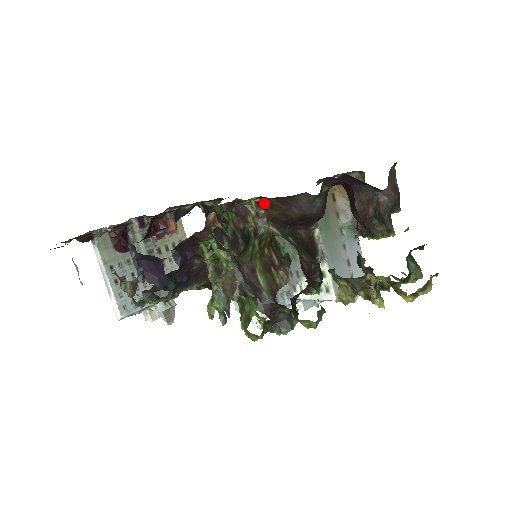
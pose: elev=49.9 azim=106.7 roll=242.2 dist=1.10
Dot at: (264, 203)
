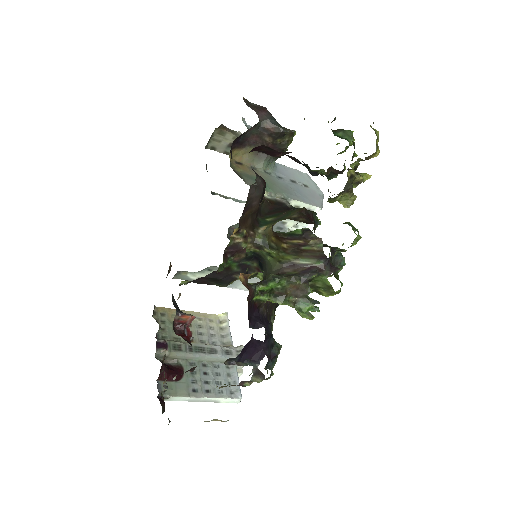
Dot at: occluded
